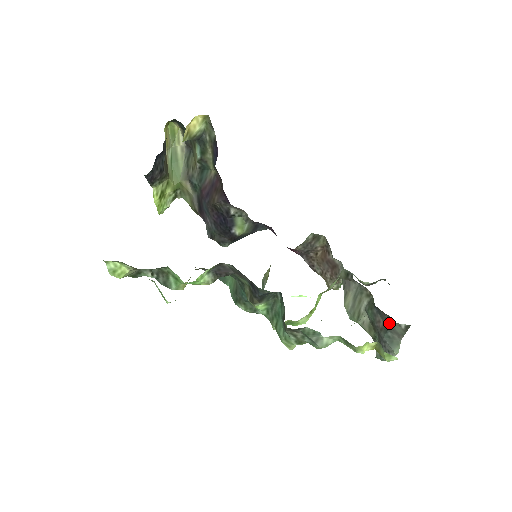
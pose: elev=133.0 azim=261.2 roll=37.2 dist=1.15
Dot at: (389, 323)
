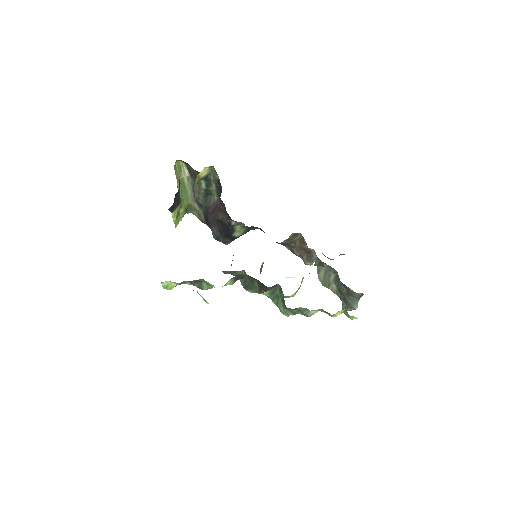
Dot at: (350, 292)
